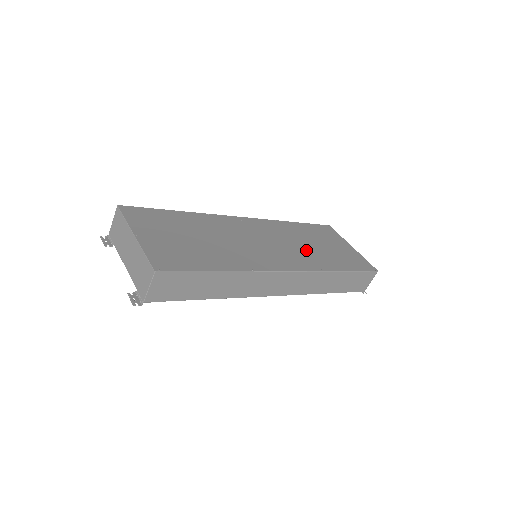
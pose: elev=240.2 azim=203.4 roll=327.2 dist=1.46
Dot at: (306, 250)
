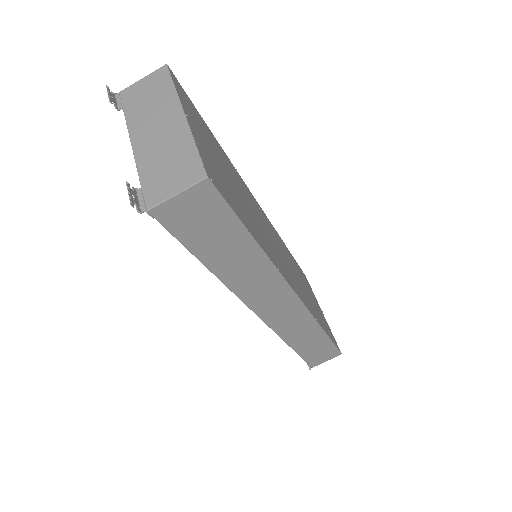
Dot at: (302, 286)
